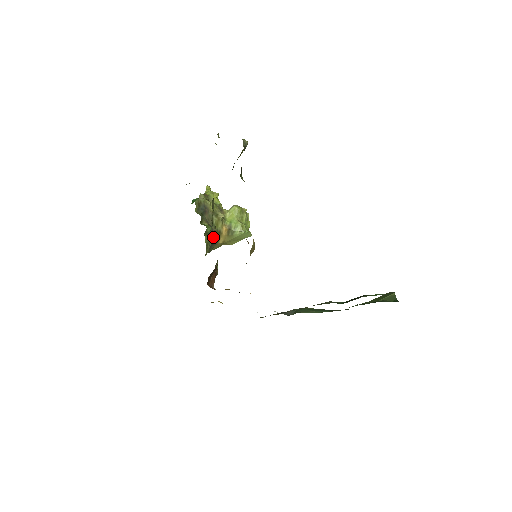
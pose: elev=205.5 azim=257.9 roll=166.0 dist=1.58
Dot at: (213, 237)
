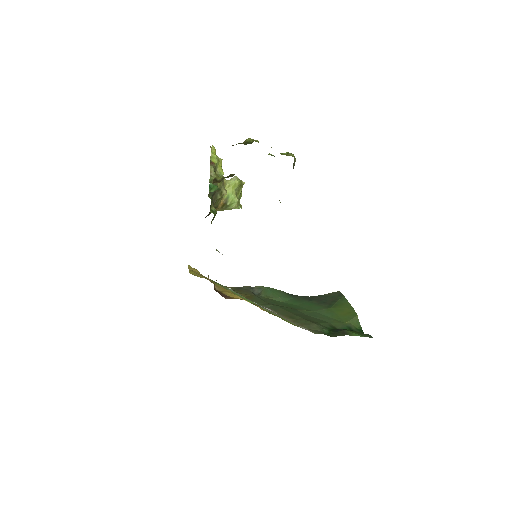
Dot at: (210, 212)
